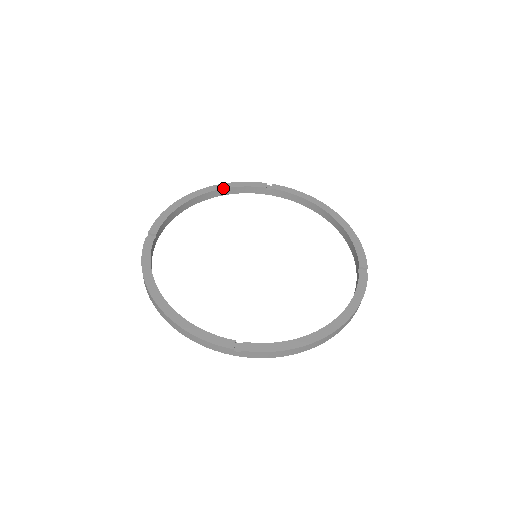
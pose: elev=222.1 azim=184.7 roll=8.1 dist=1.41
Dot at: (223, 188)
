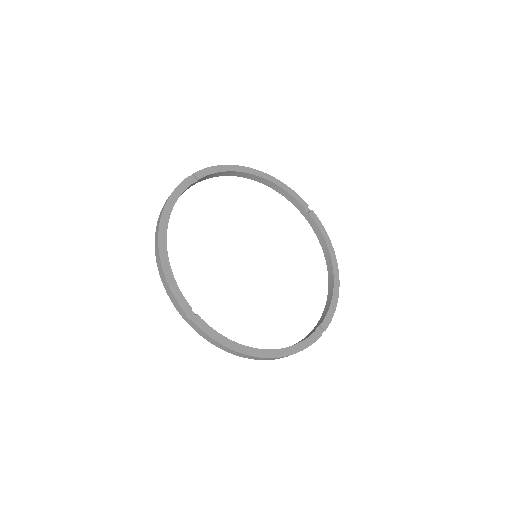
Dot at: (274, 183)
